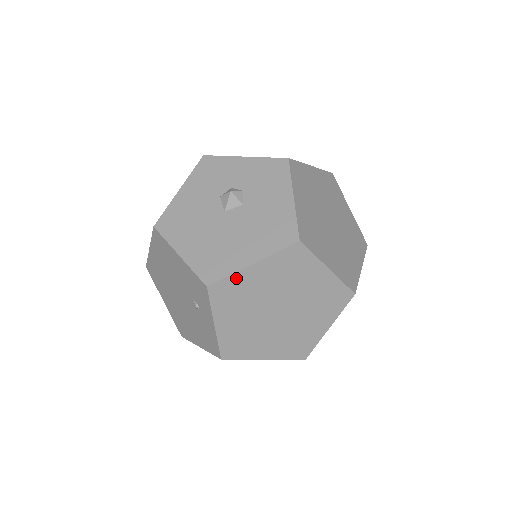
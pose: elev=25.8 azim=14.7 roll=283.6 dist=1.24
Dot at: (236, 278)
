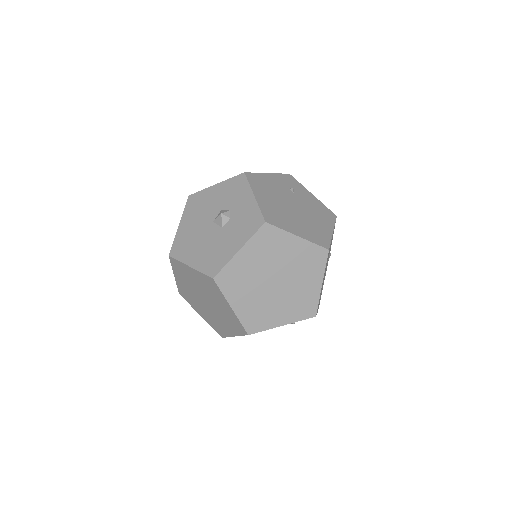
Dot at: (182, 265)
